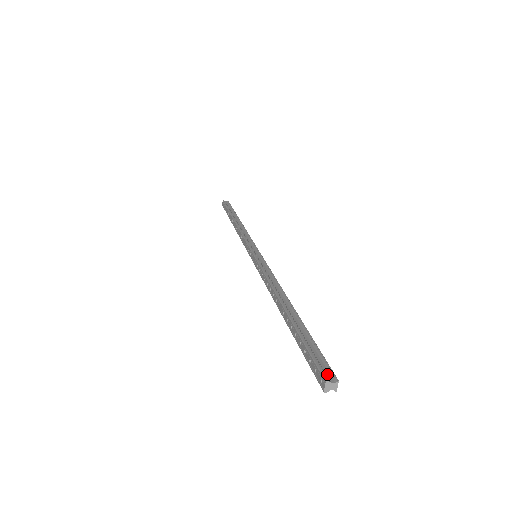
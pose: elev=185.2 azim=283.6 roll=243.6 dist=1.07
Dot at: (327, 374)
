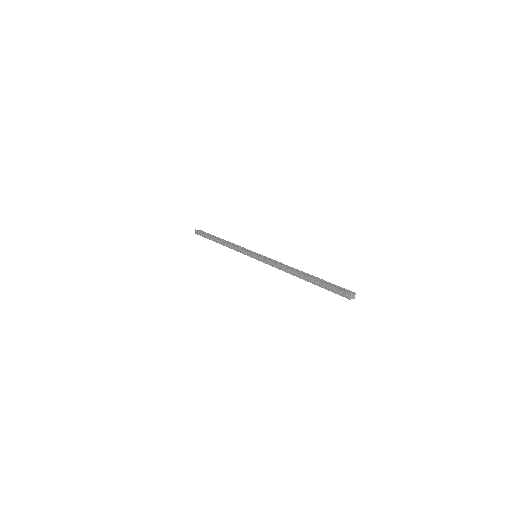
Dot at: (348, 292)
